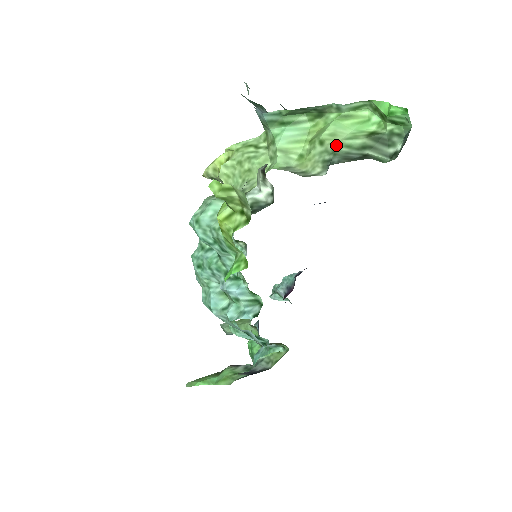
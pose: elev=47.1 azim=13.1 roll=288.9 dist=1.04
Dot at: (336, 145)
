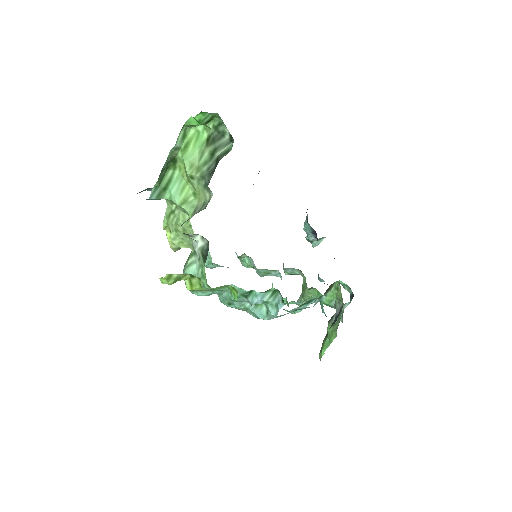
Dot at: (199, 171)
